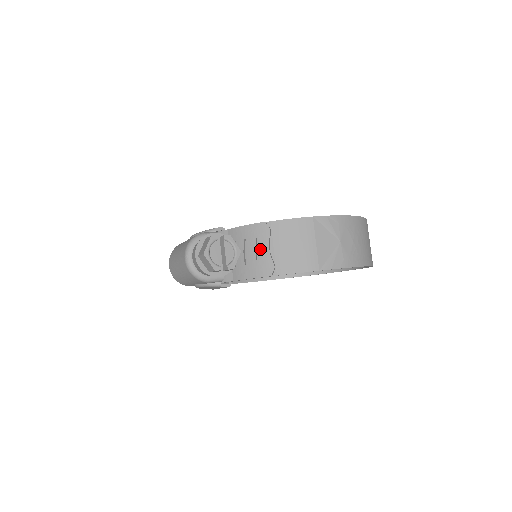
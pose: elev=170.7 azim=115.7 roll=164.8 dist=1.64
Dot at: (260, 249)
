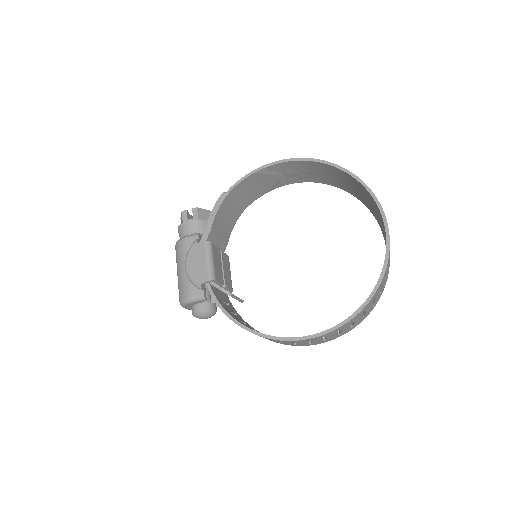
Dot at: occluded
